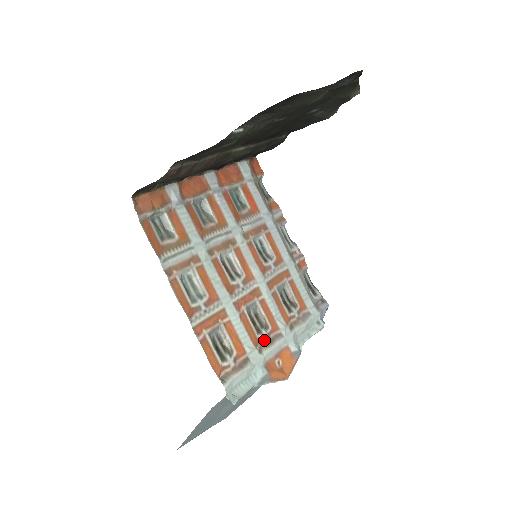
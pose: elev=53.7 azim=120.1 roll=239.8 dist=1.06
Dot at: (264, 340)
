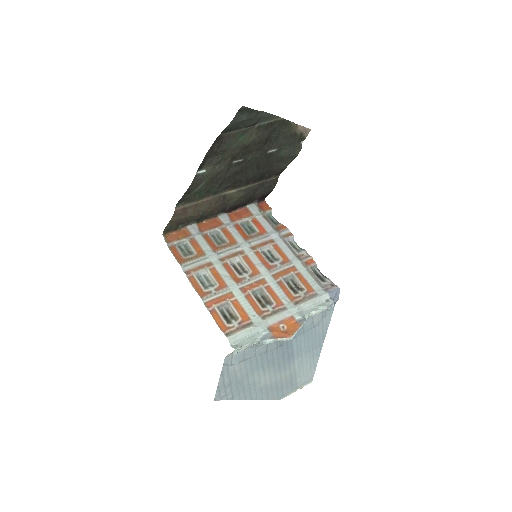
Dot at: (268, 312)
